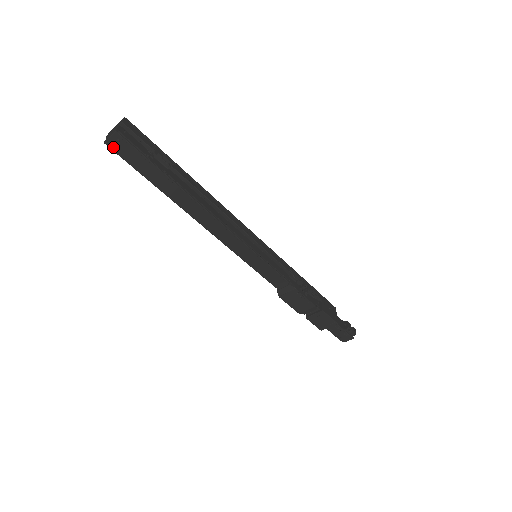
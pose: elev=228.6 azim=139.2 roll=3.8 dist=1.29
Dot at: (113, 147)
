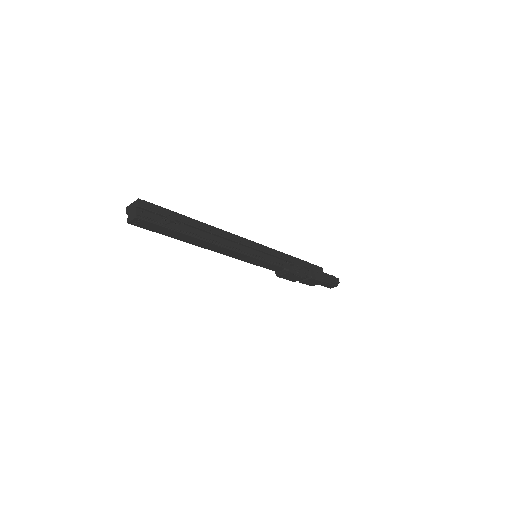
Dot at: (135, 224)
